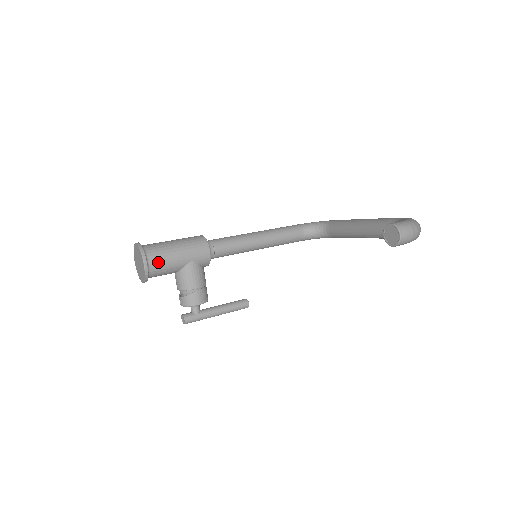
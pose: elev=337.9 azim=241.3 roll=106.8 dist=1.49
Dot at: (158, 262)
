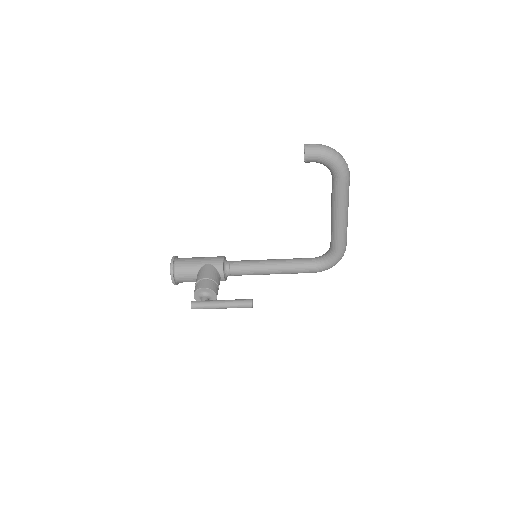
Dot at: (183, 261)
